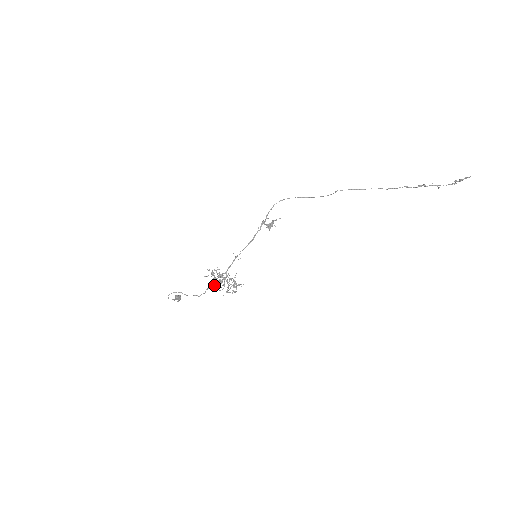
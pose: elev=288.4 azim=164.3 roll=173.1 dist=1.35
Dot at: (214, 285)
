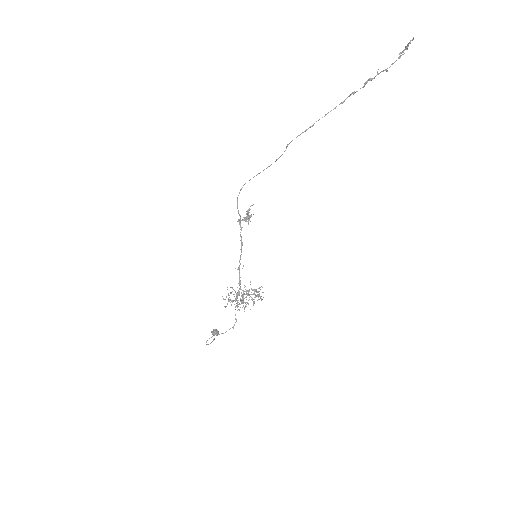
Dot at: (239, 310)
